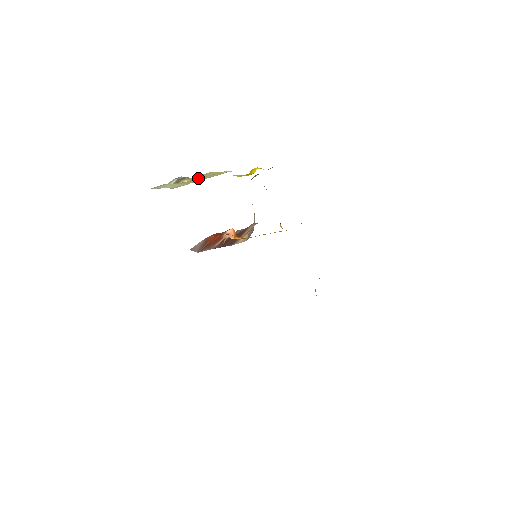
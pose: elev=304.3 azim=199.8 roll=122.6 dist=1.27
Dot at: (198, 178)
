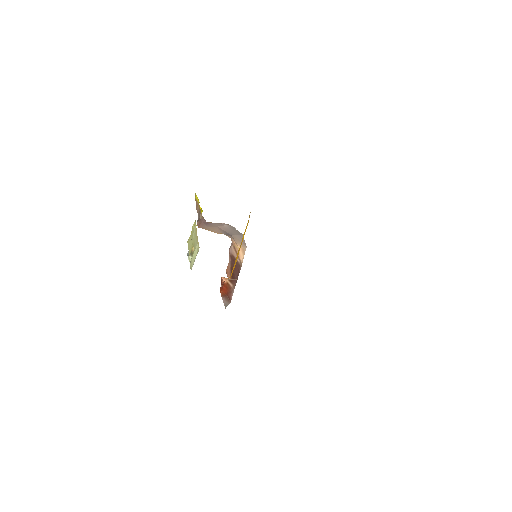
Dot at: (193, 242)
